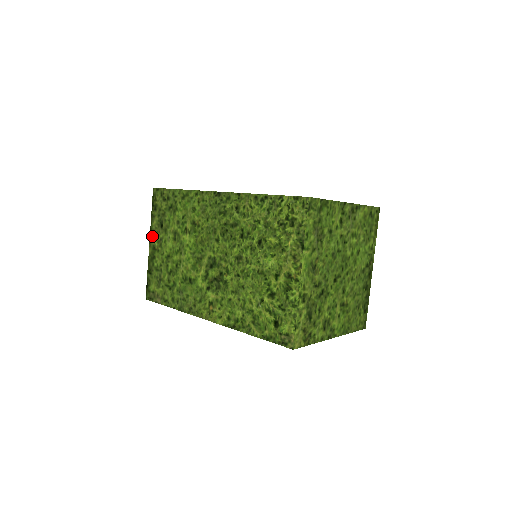
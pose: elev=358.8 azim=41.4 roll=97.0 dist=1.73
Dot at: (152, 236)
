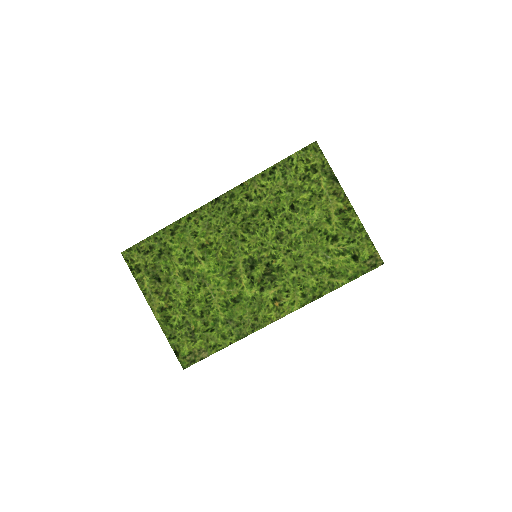
Dot at: (151, 300)
